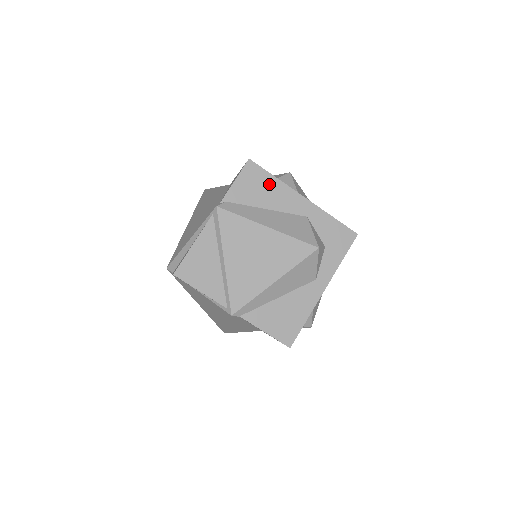
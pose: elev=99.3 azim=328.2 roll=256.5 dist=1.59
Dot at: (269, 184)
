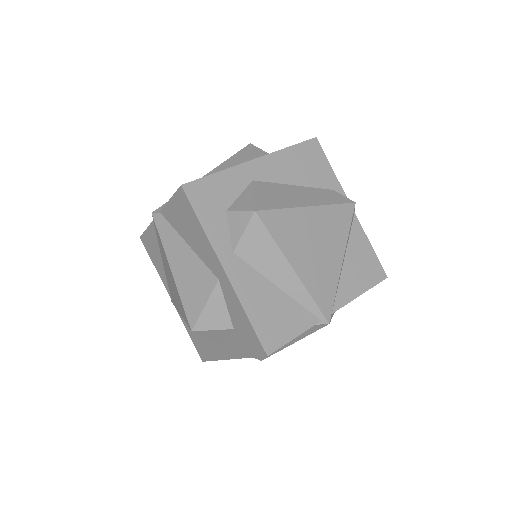
Dot at: occluded
